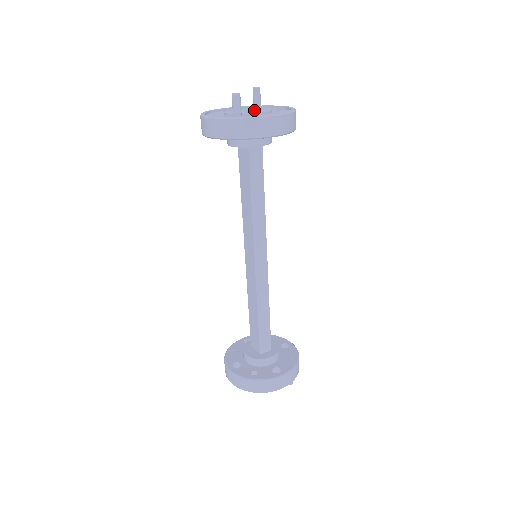
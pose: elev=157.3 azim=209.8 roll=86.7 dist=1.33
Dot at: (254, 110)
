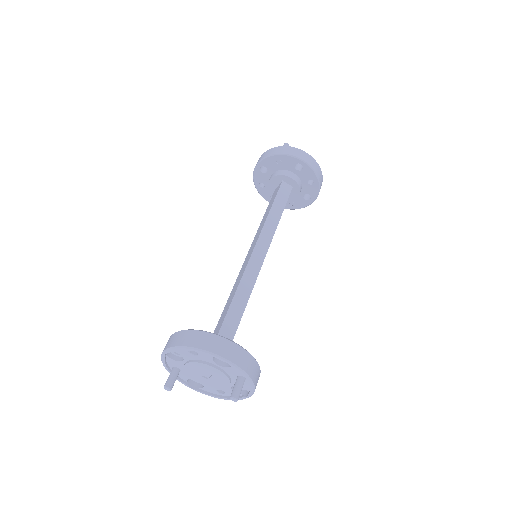
Dot at: occluded
